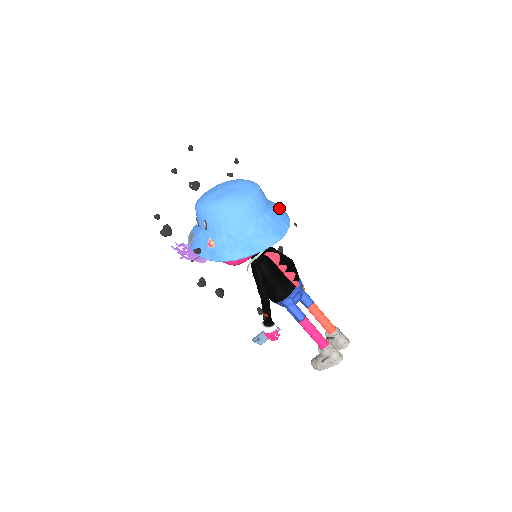
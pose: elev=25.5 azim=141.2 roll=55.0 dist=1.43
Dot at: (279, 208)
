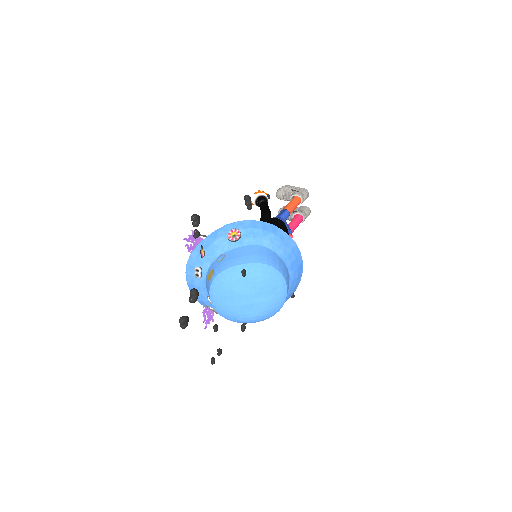
Dot at: (283, 244)
